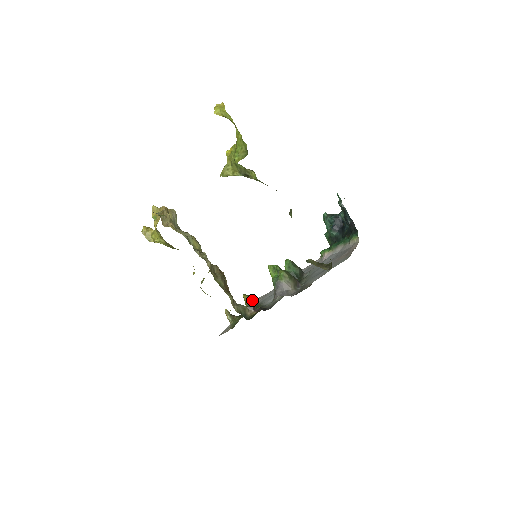
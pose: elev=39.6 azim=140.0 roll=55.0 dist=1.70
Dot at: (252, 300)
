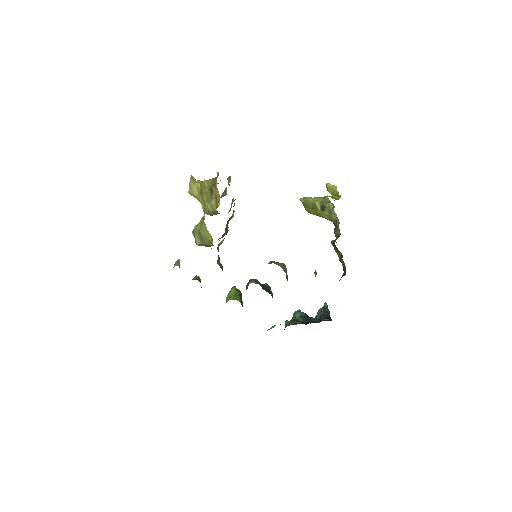
Dot at: occluded
